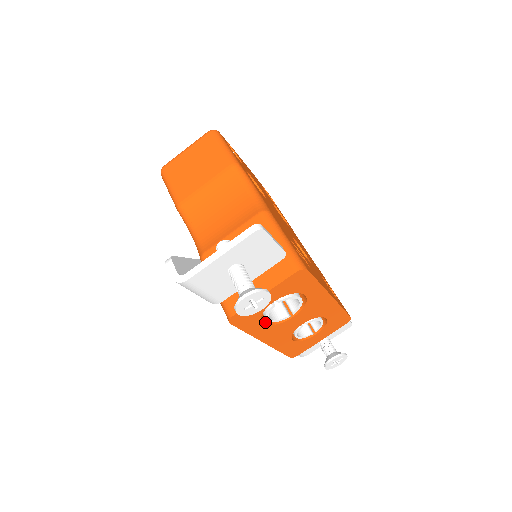
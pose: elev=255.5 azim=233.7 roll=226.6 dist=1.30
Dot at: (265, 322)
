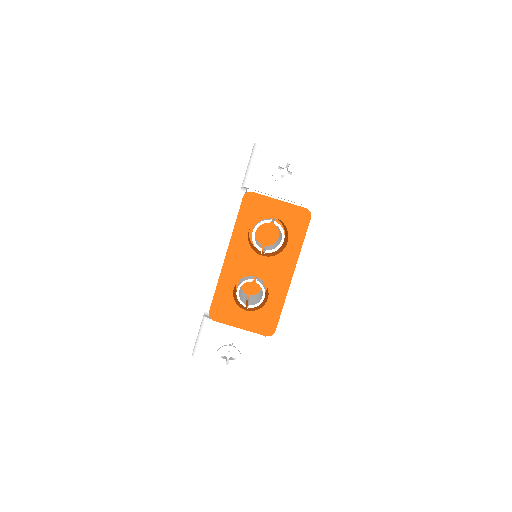
Dot at: occluded
